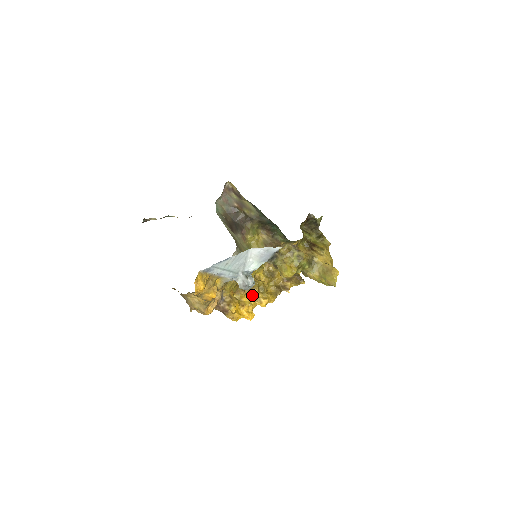
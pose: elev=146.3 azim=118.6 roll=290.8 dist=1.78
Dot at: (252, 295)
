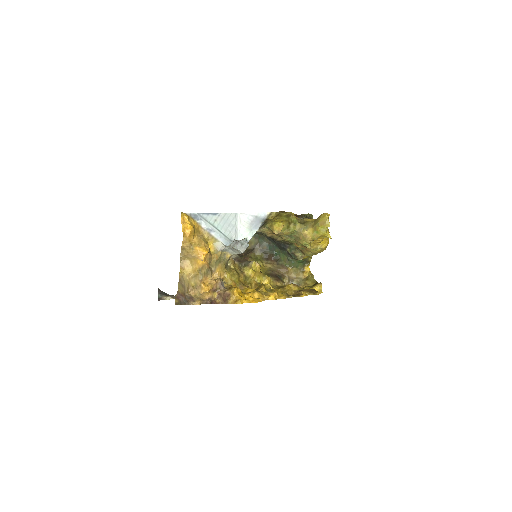
Dot at: (258, 291)
